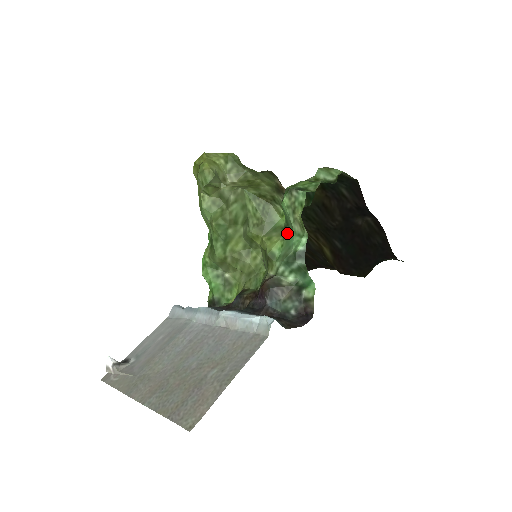
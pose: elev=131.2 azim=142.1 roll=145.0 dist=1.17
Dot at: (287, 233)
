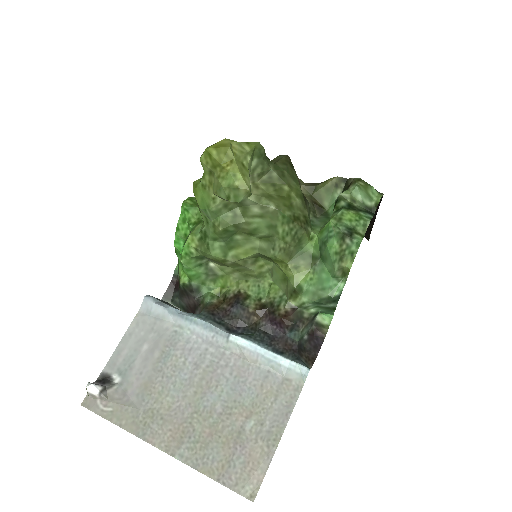
Dot at: (320, 269)
